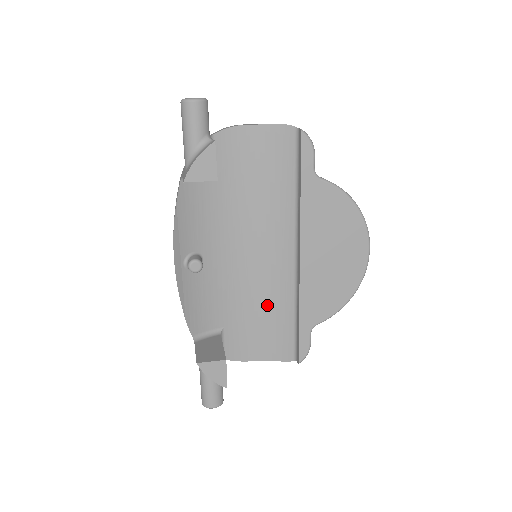
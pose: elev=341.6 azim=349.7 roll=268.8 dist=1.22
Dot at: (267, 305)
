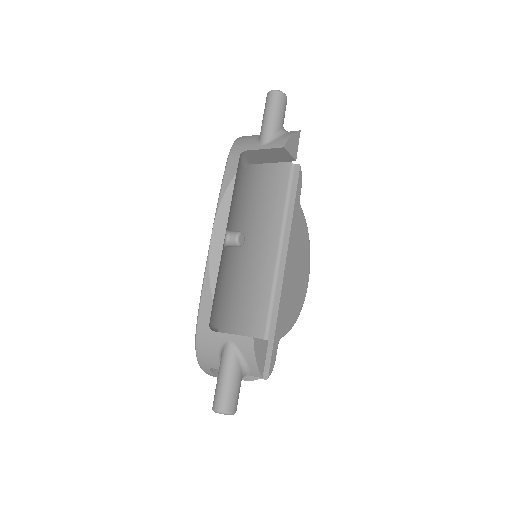
Dot at: (247, 313)
